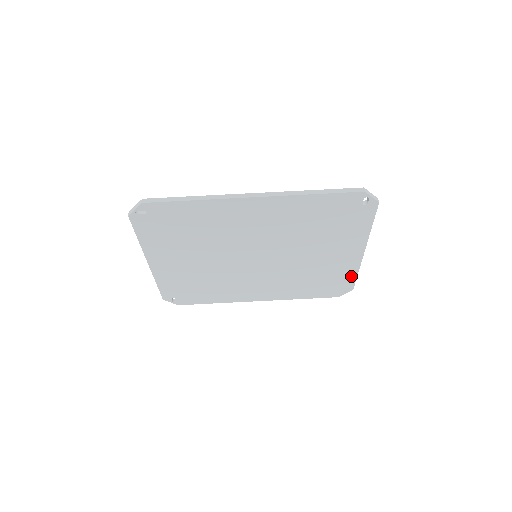
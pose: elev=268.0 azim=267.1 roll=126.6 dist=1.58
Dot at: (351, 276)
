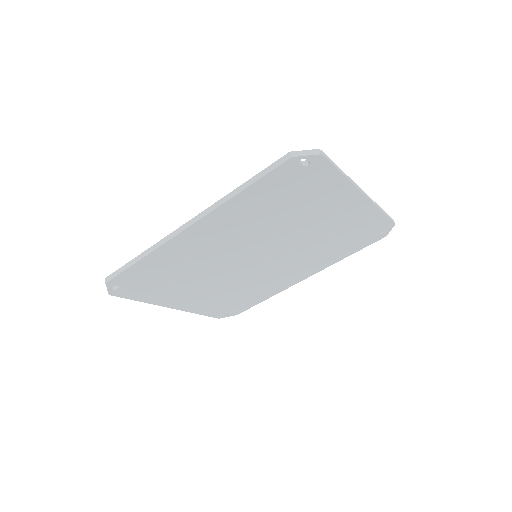
Dot at: (377, 217)
